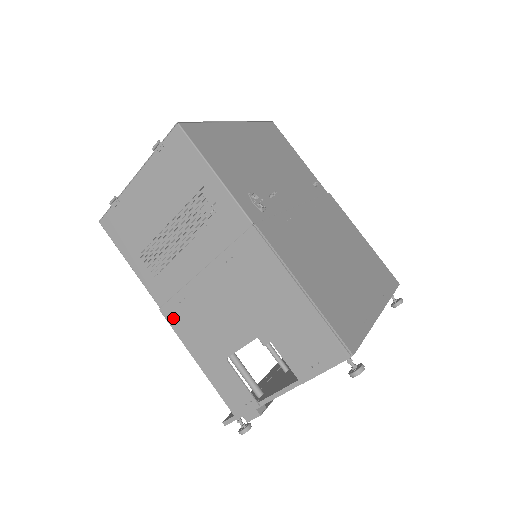
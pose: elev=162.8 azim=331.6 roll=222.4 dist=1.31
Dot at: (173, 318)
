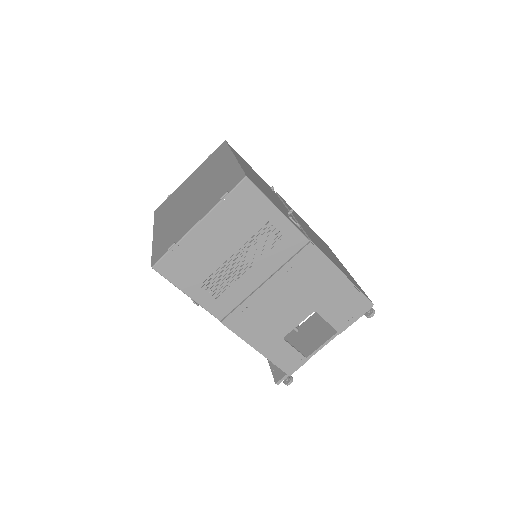
Dot at: (235, 325)
